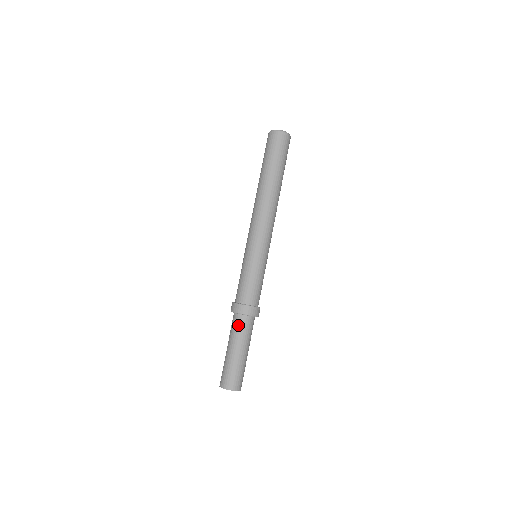
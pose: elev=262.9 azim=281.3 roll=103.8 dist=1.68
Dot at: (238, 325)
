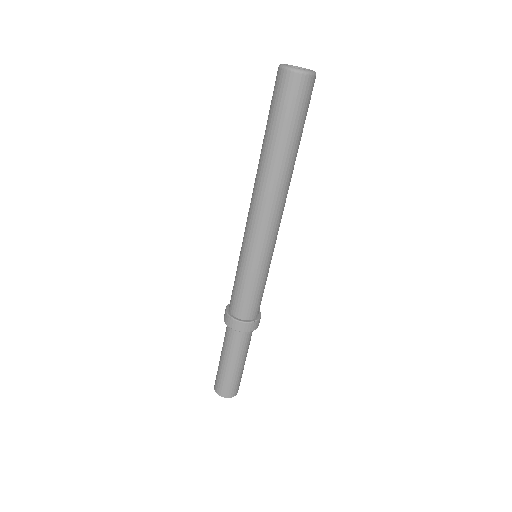
Dot at: (232, 339)
